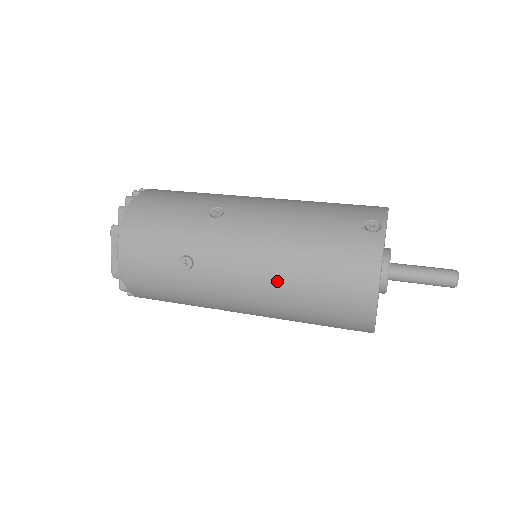
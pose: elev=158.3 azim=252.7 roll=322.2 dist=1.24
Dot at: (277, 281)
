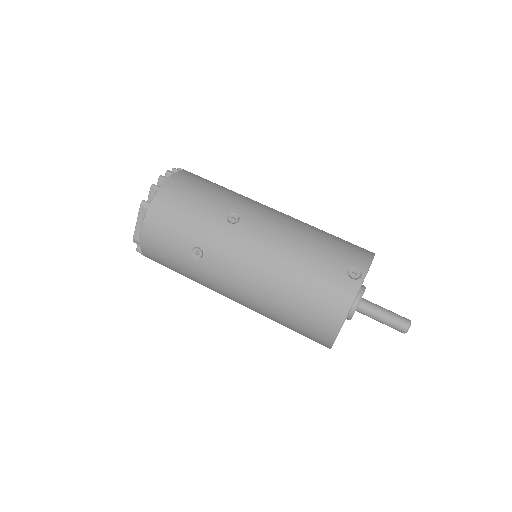
Dot at: (266, 292)
